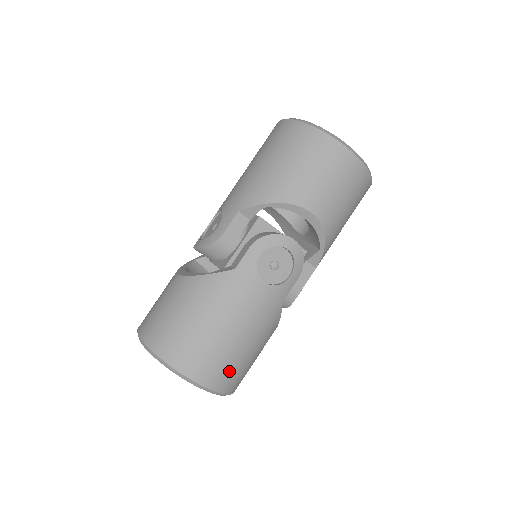
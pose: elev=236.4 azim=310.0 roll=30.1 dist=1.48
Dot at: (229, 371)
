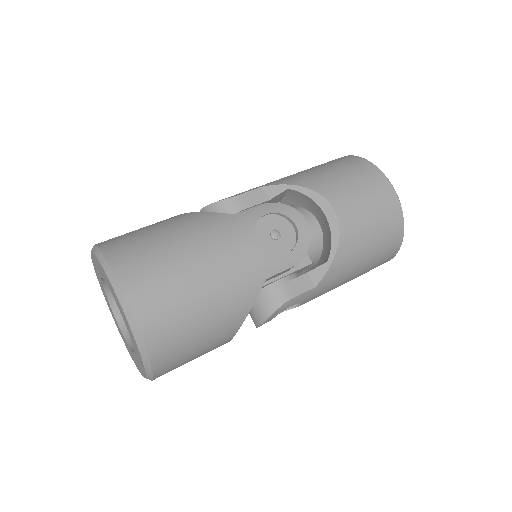
Dot at: (166, 310)
